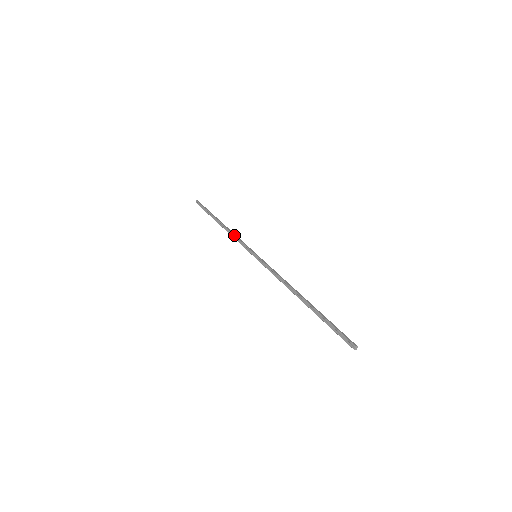
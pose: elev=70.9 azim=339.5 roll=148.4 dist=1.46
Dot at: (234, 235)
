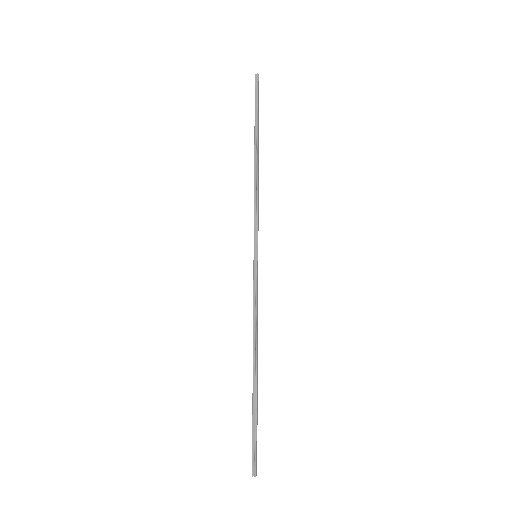
Dot at: (258, 196)
